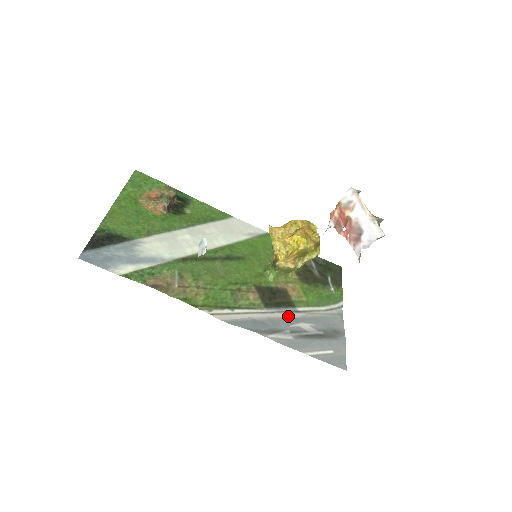
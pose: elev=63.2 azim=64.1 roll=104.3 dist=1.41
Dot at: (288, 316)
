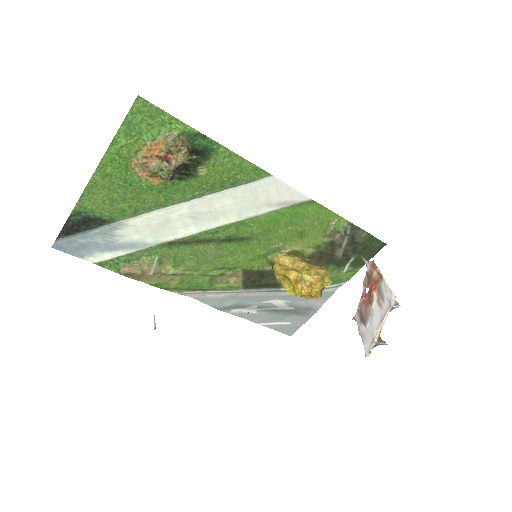
Dot at: (266, 293)
